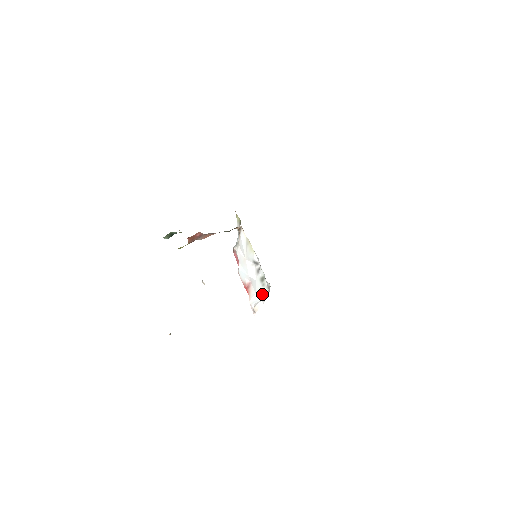
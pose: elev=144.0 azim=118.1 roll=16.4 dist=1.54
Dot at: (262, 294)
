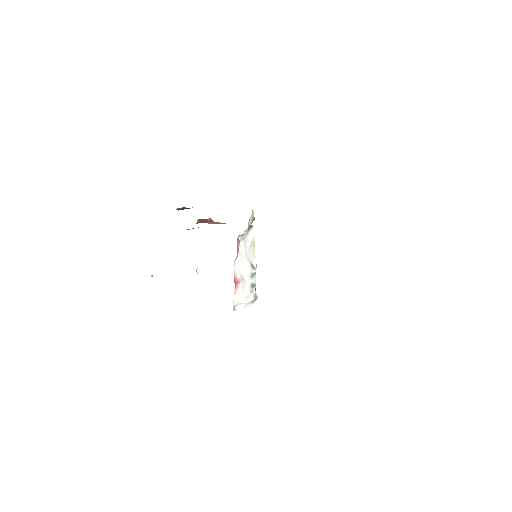
Dot at: (247, 298)
